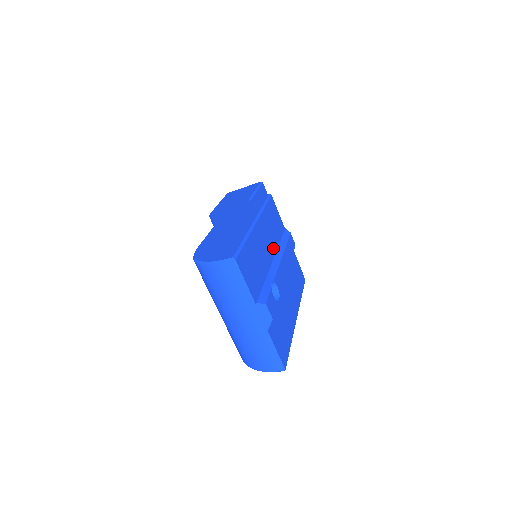
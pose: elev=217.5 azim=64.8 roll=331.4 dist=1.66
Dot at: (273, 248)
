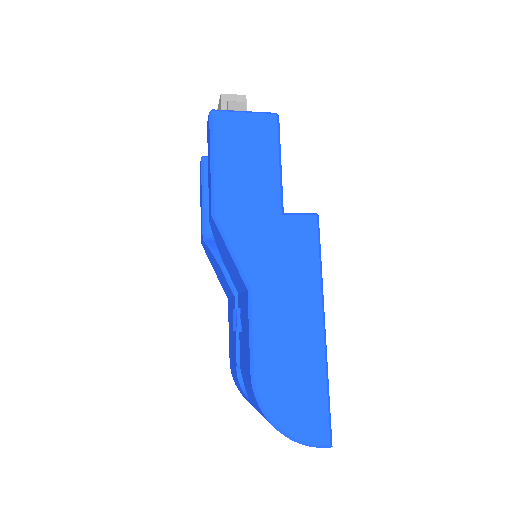
Dot at: occluded
